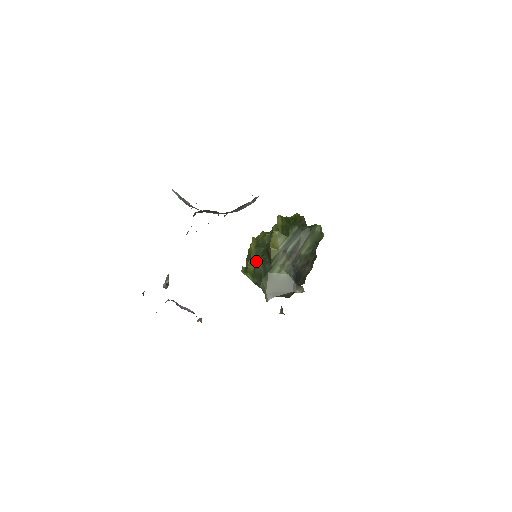
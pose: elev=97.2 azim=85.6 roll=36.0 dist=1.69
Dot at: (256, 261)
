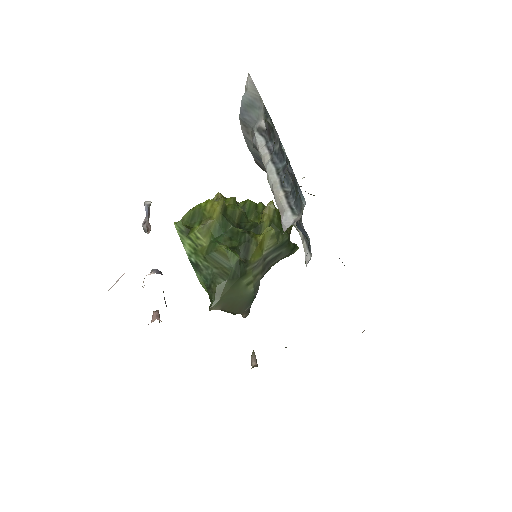
Dot at: occluded
